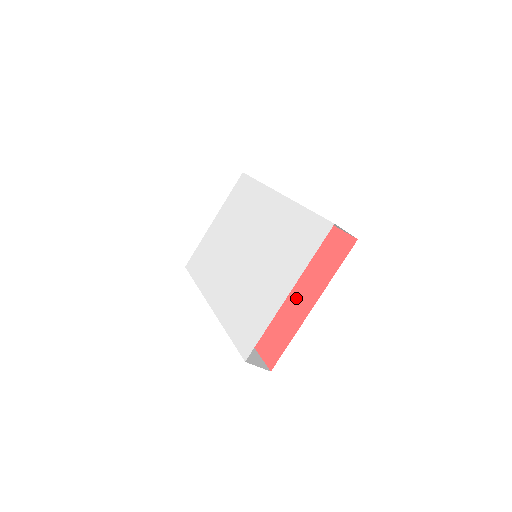
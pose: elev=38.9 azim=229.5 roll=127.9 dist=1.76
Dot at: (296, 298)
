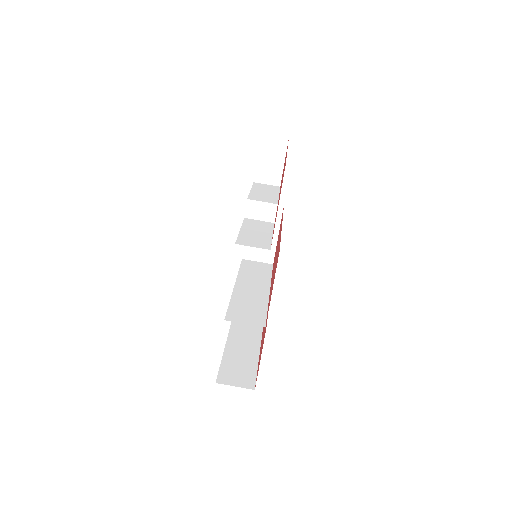
Dot at: occluded
